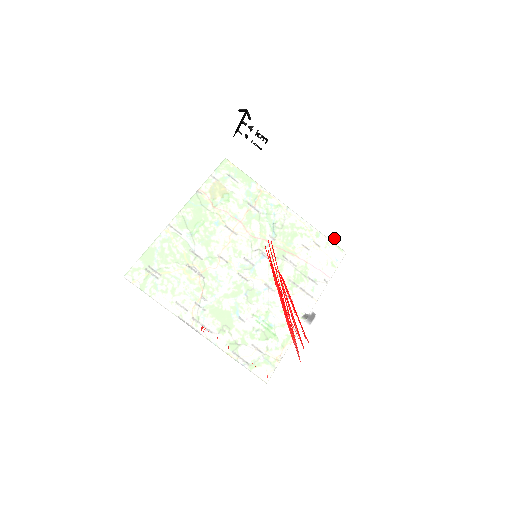
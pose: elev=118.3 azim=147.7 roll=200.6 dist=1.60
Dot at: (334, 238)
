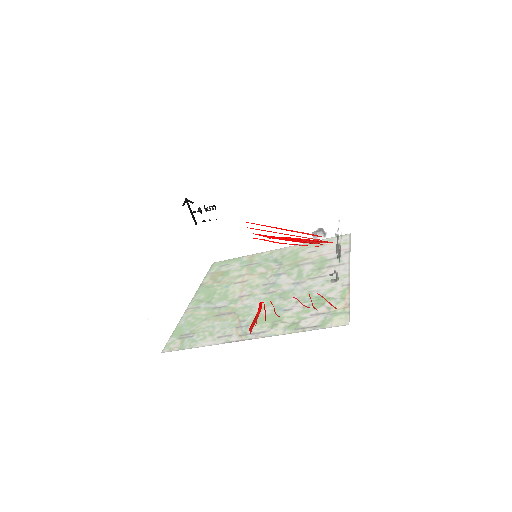
Dot at: (307, 206)
